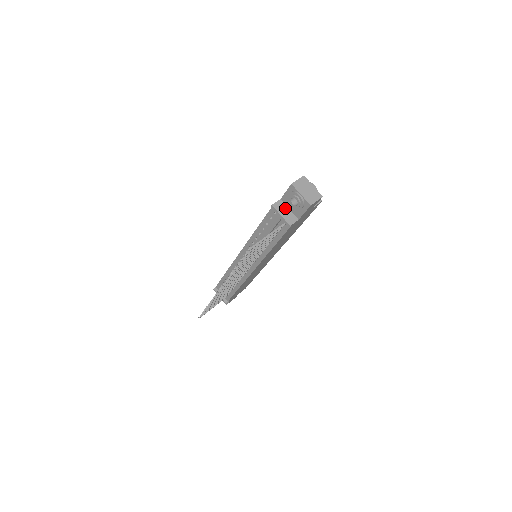
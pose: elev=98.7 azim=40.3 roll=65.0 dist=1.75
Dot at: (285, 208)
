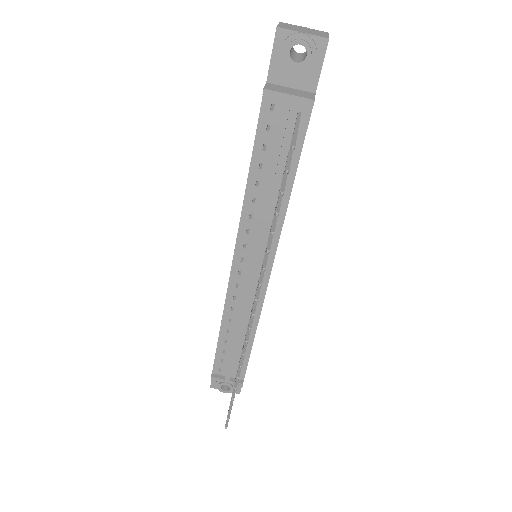
Dot at: (284, 88)
